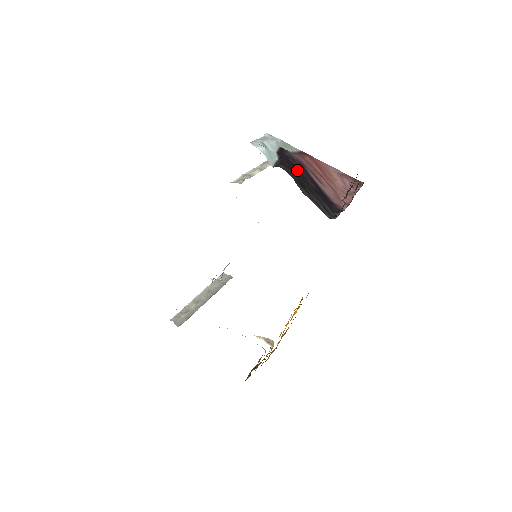
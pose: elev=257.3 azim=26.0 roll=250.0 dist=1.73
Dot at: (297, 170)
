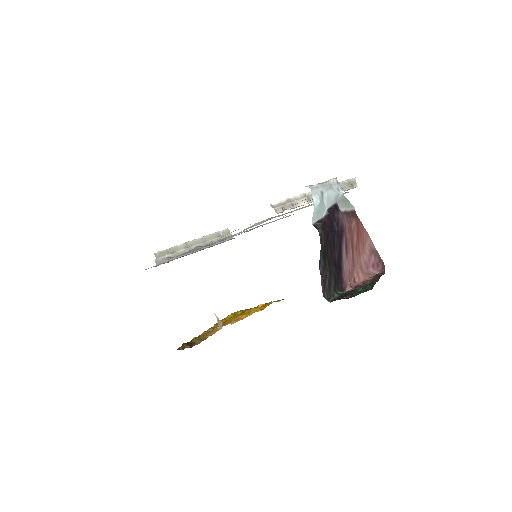
Dot at: (333, 237)
